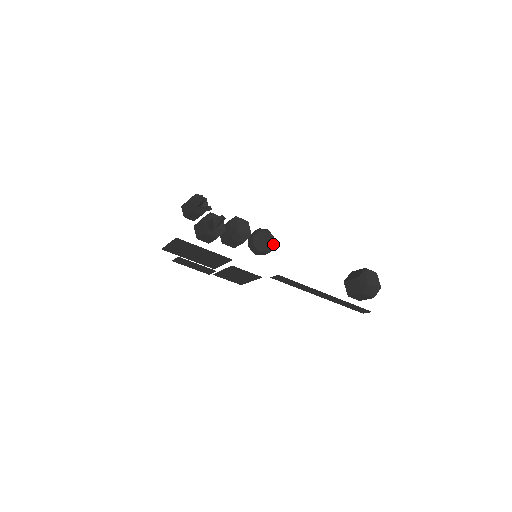
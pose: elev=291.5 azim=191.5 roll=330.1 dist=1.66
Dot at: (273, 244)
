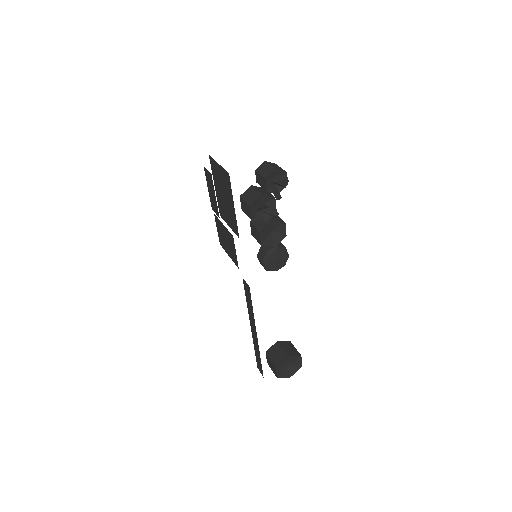
Dot at: (277, 269)
